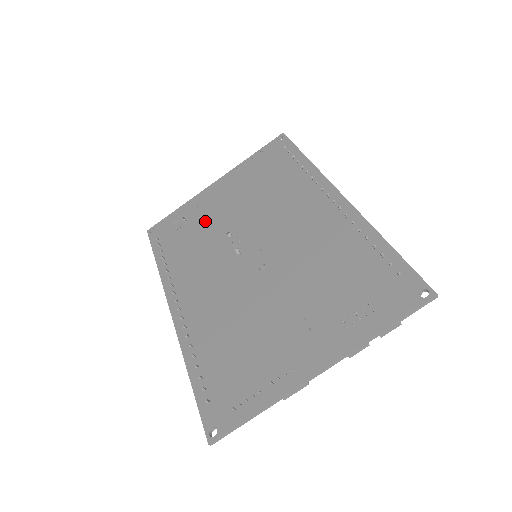
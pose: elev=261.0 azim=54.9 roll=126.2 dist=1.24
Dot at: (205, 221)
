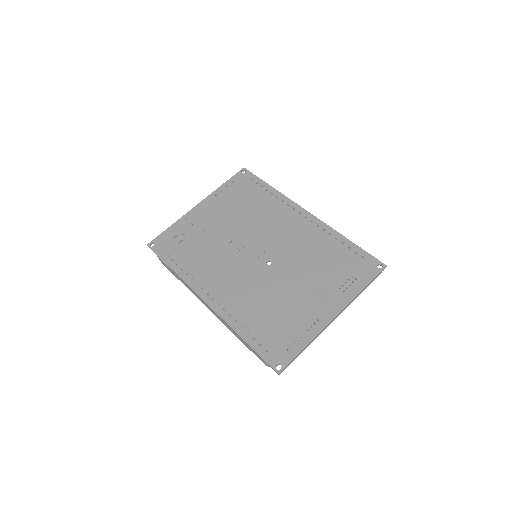
Dot at: (204, 234)
